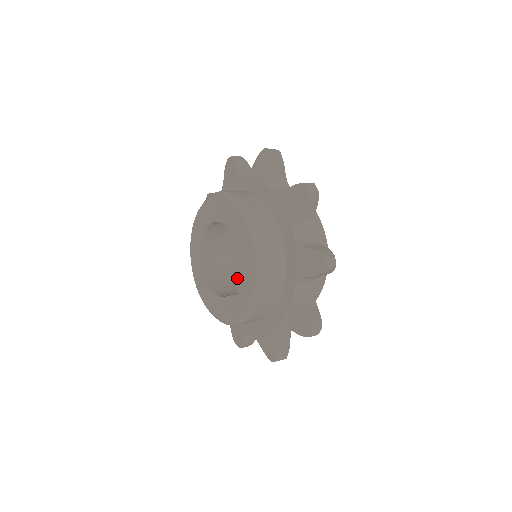
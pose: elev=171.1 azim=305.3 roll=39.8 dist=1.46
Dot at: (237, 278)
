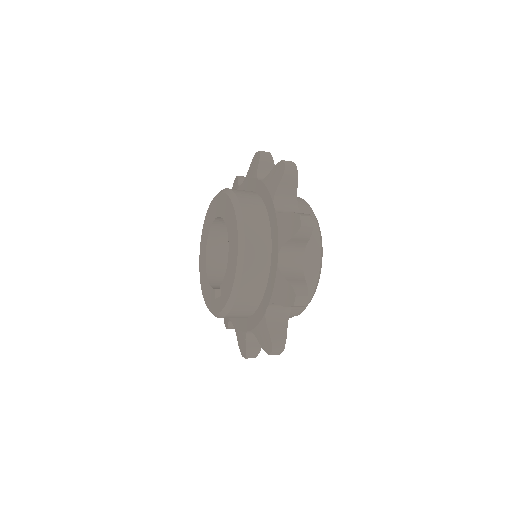
Dot at: occluded
